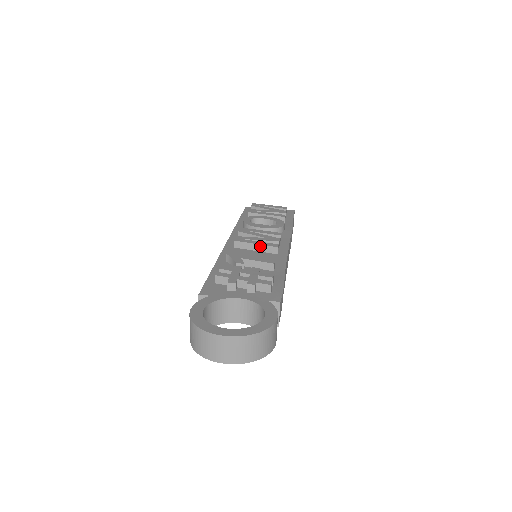
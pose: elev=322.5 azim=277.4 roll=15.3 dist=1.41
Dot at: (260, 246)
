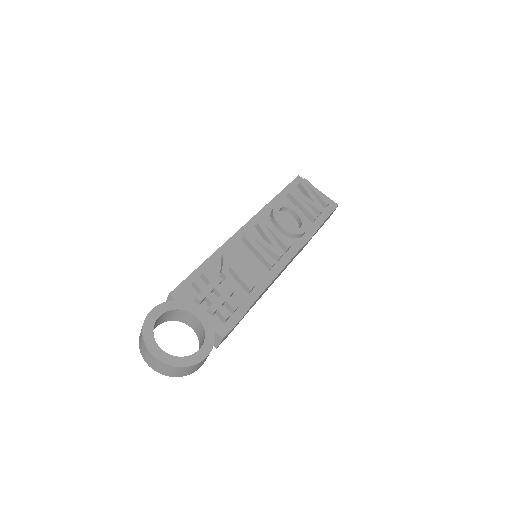
Dot at: (260, 255)
